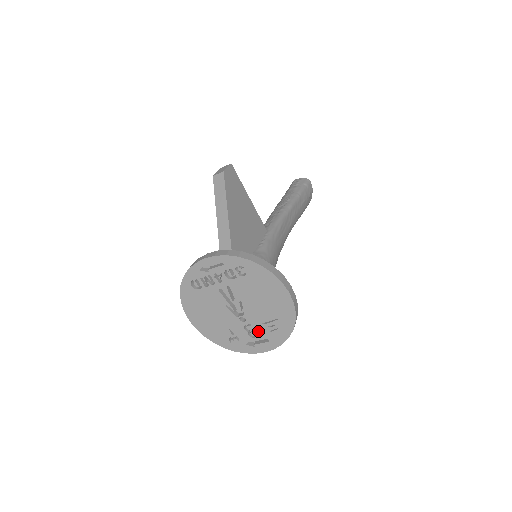
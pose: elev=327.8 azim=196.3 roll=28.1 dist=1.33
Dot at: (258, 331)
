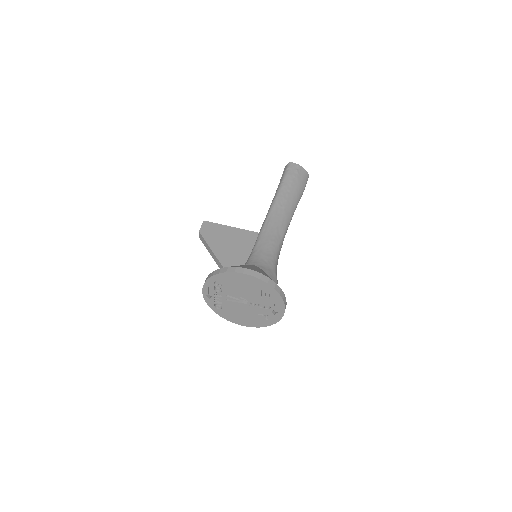
Dot at: (266, 303)
